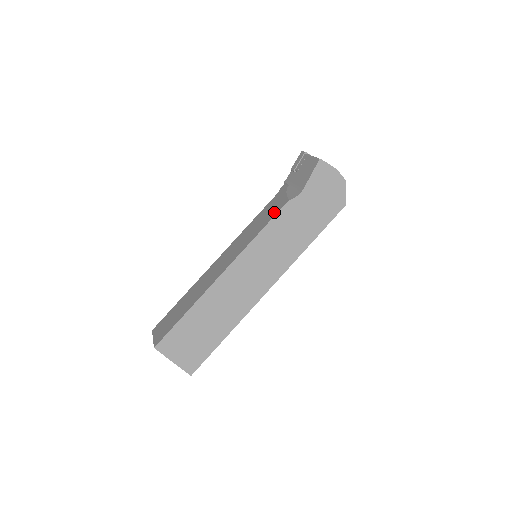
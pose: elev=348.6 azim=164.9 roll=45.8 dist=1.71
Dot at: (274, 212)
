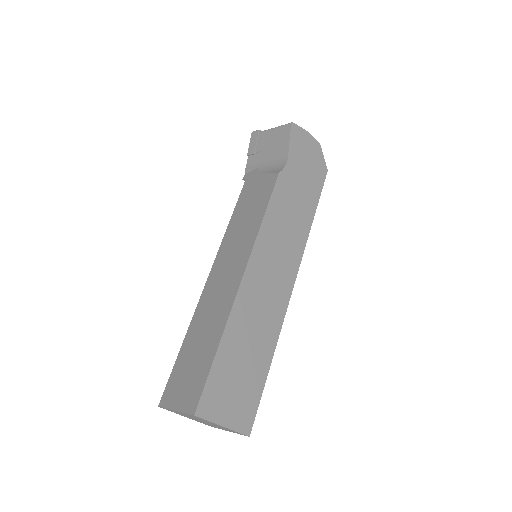
Dot at: (266, 192)
